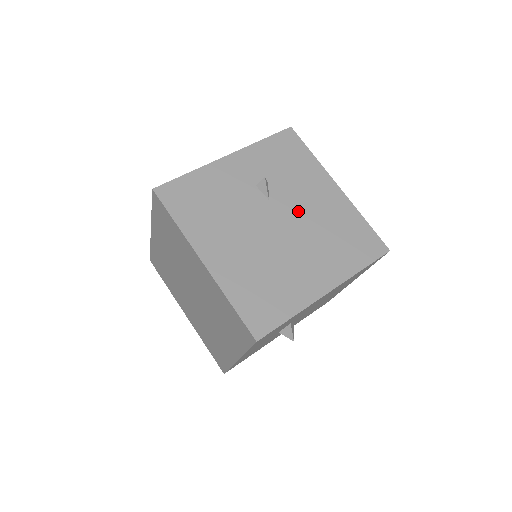
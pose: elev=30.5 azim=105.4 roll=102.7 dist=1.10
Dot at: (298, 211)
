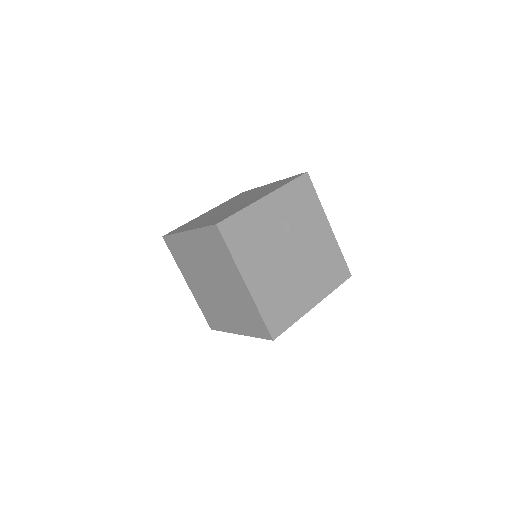
Dot at: (305, 245)
